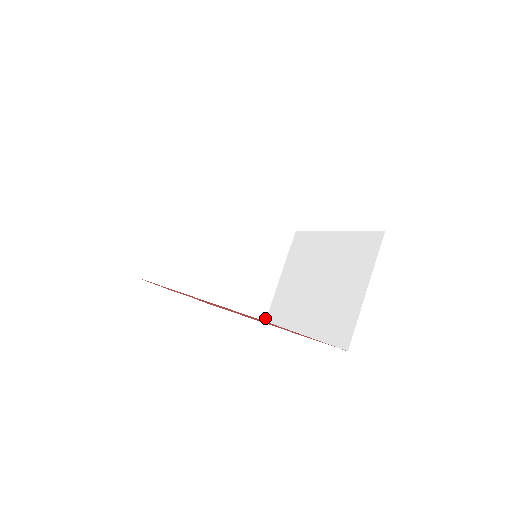
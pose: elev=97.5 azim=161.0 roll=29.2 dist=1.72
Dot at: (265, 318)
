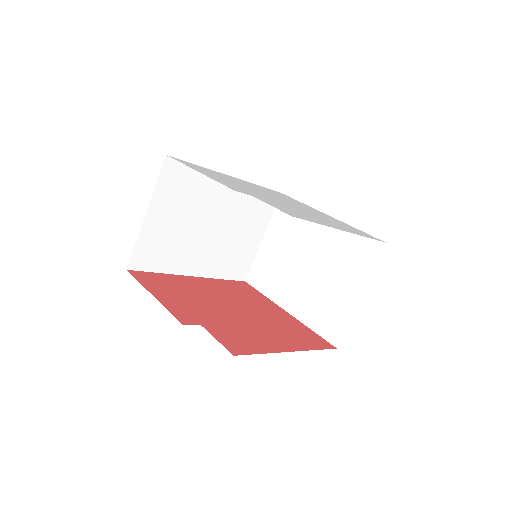
Dot at: (245, 279)
